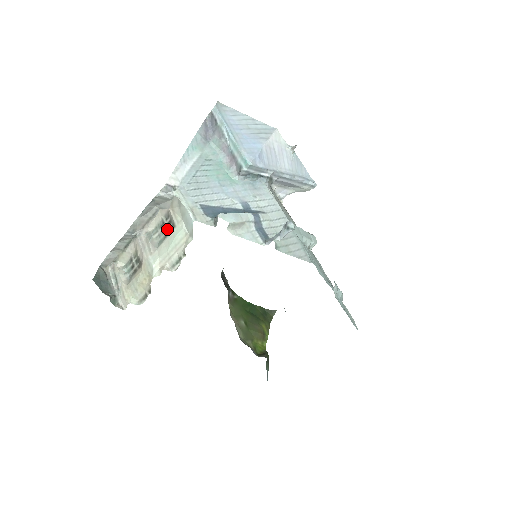
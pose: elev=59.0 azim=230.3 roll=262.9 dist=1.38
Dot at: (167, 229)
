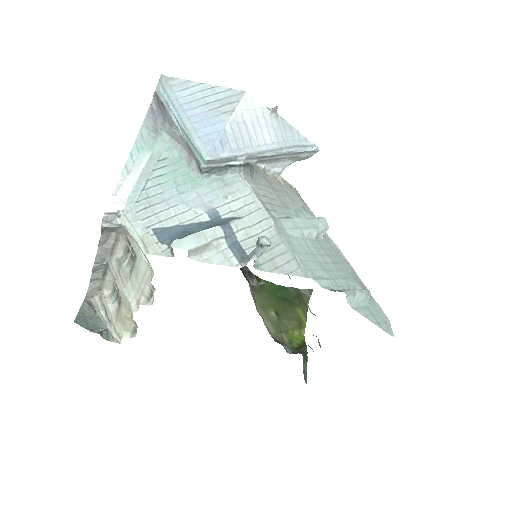
Dot at: (133, 256)
